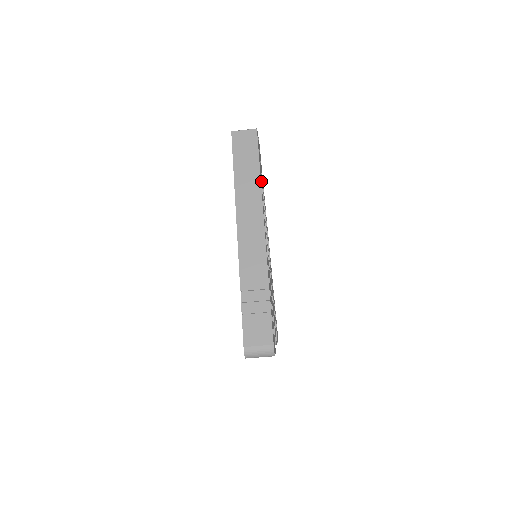
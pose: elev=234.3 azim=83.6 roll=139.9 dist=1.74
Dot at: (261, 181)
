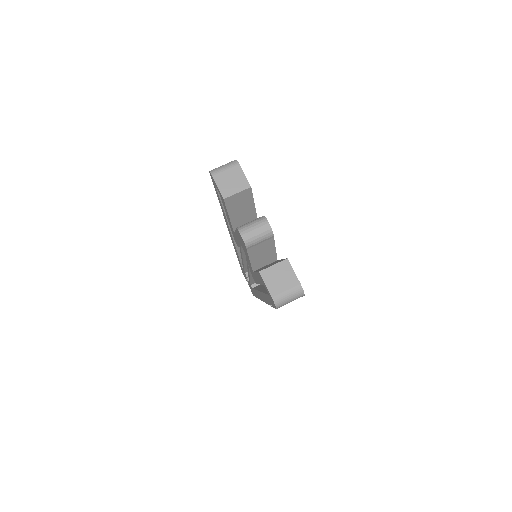
Dot at: occluded
